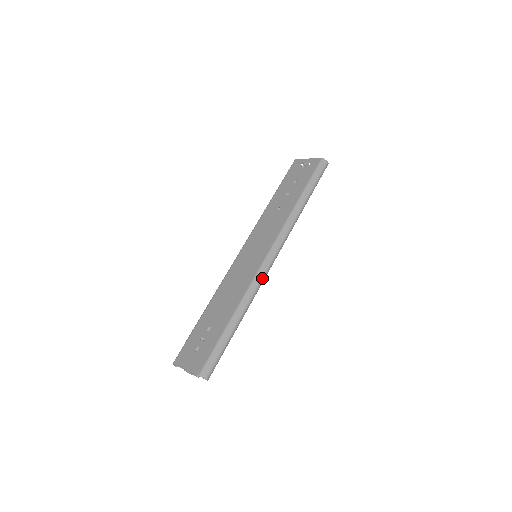
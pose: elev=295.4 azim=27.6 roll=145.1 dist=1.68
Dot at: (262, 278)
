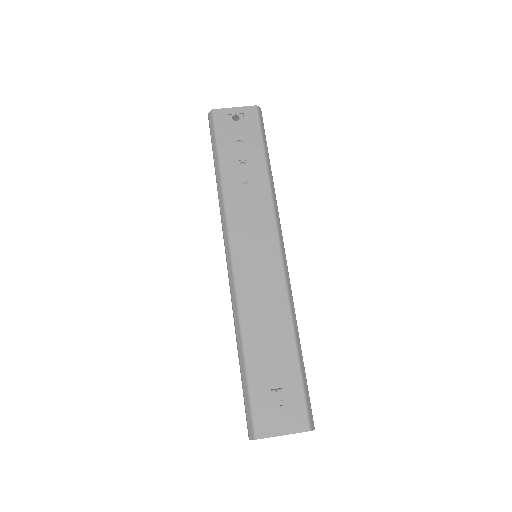
Dot at: occluded
